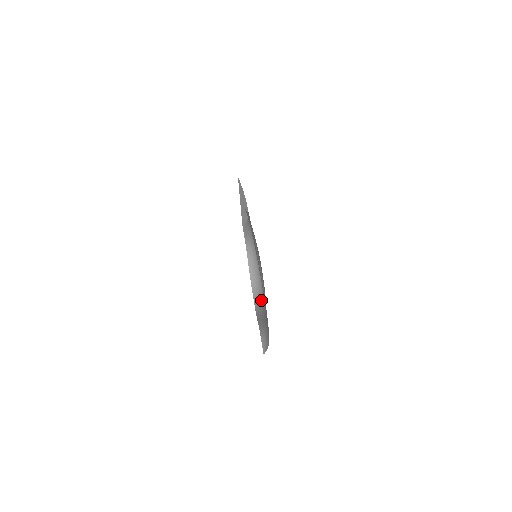
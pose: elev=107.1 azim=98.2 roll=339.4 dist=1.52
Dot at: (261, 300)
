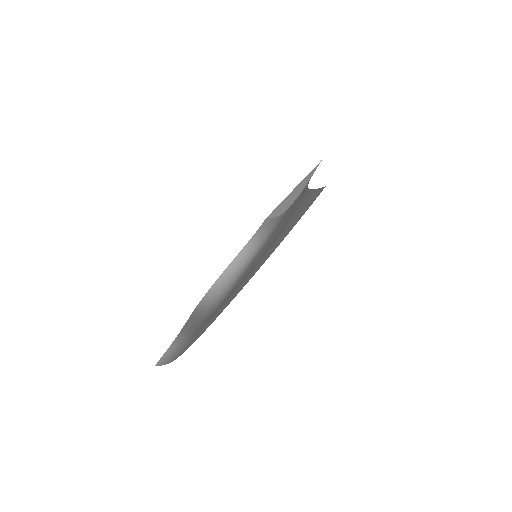
Dot at: (211, 304)
